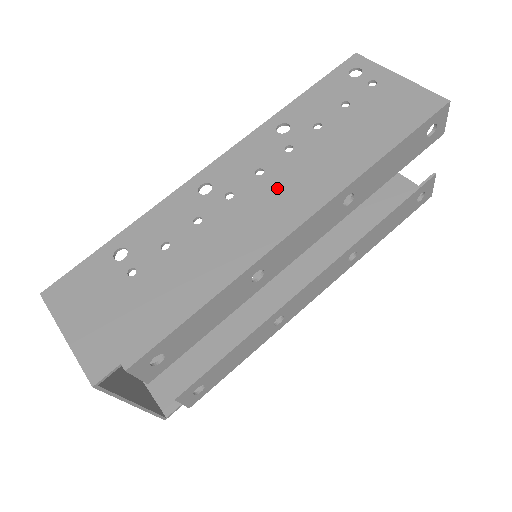
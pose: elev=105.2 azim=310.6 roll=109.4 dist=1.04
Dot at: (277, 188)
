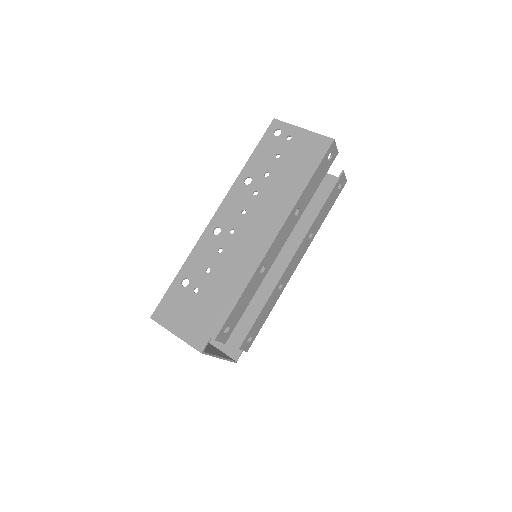
Dot at: (257, 219)
